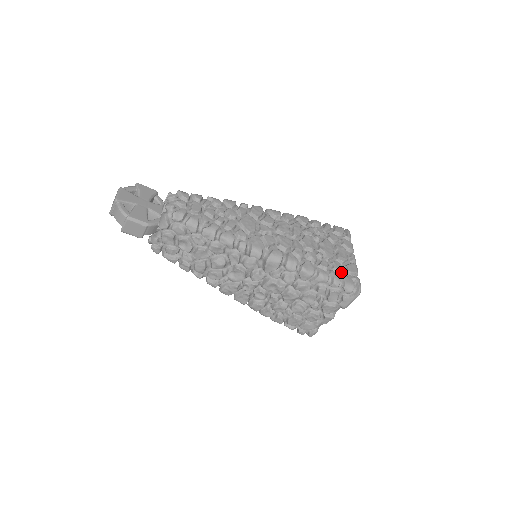
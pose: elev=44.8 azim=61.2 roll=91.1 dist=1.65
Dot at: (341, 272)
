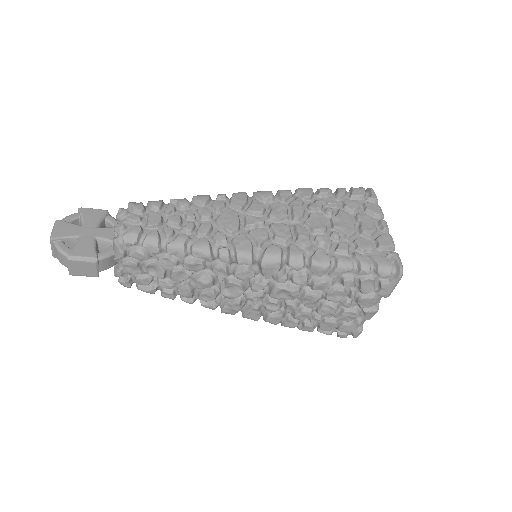
Dot at: (370, 251)
